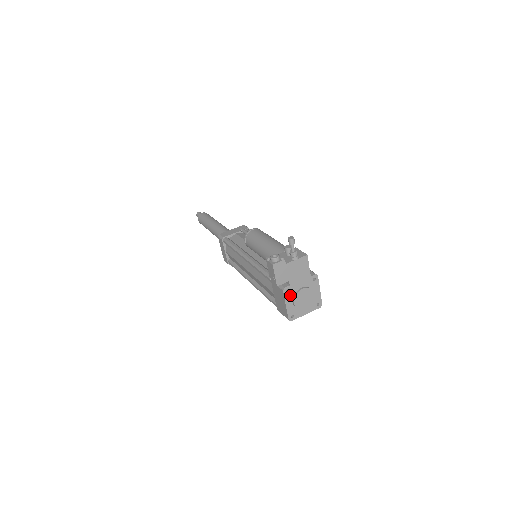
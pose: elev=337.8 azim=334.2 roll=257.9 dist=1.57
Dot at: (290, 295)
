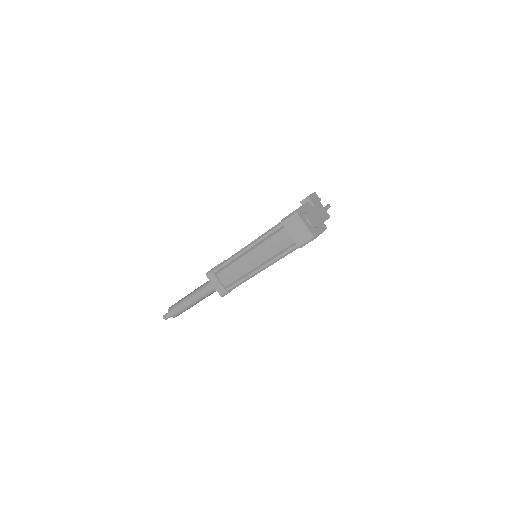
Dot at: (308, 208)
